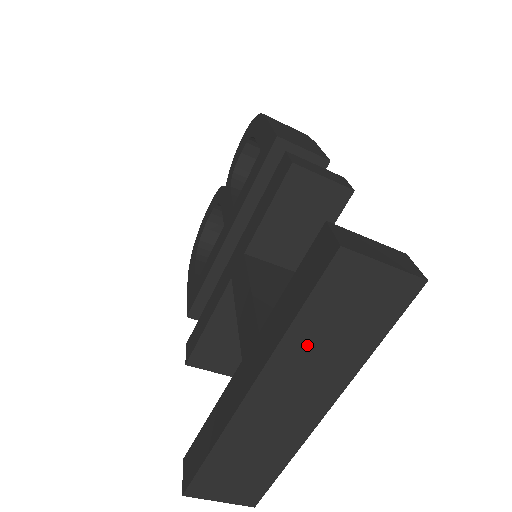
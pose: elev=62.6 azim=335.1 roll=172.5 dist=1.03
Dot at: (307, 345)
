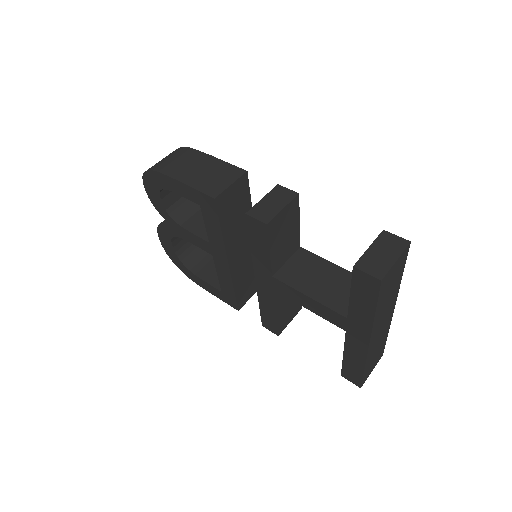
Dot at: (382, 309)
